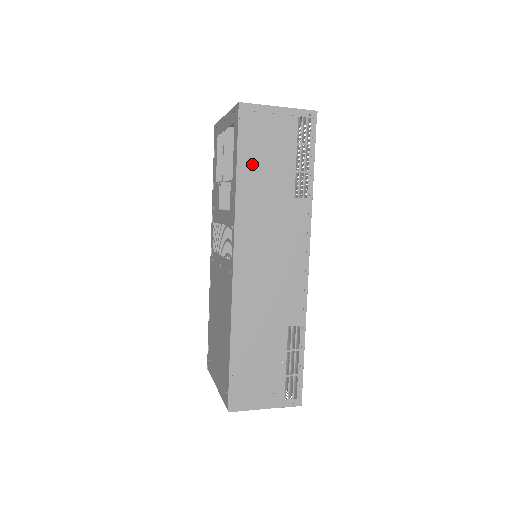
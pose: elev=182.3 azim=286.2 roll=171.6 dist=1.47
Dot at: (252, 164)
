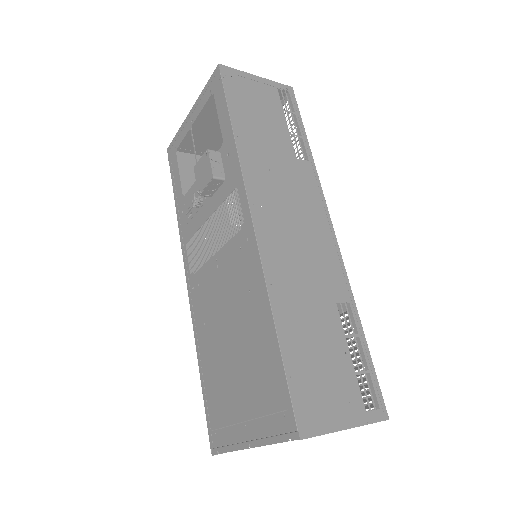
Dot at: (245, 120)
